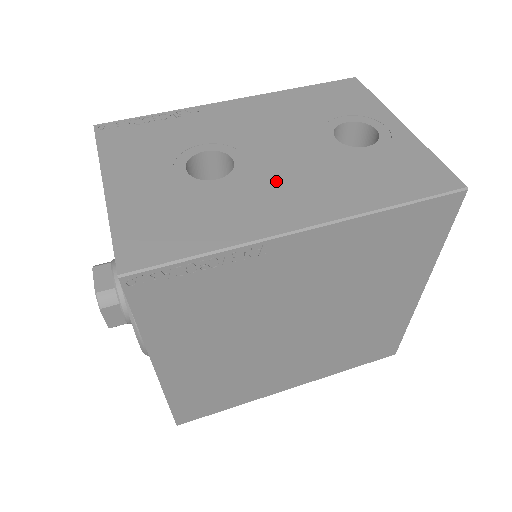
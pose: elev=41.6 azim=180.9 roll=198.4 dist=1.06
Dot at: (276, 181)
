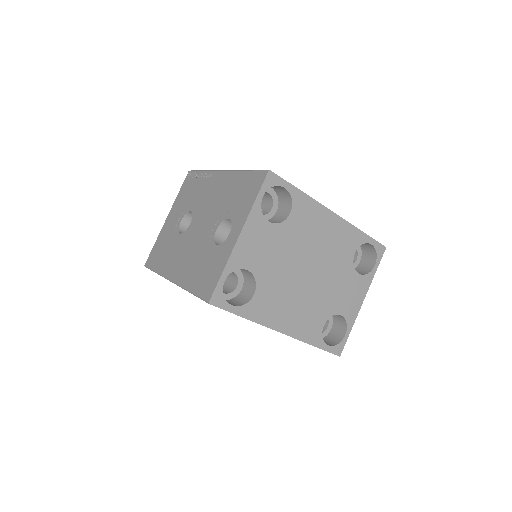
Dot at: (186, 247)
